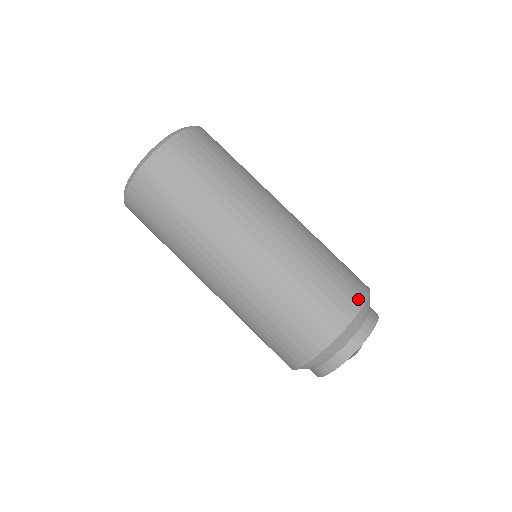
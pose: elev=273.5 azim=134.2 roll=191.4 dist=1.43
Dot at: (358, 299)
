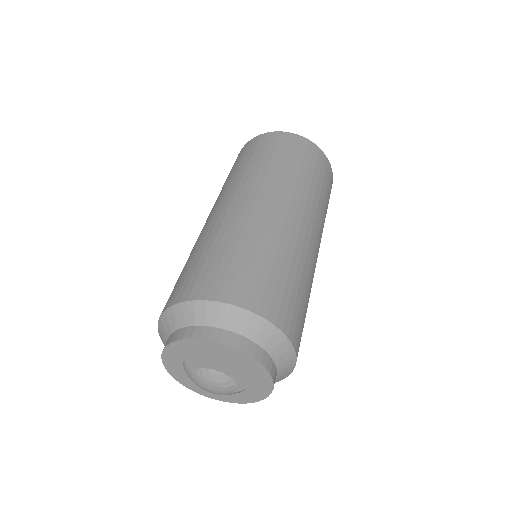
Dot at: (297, 341)
